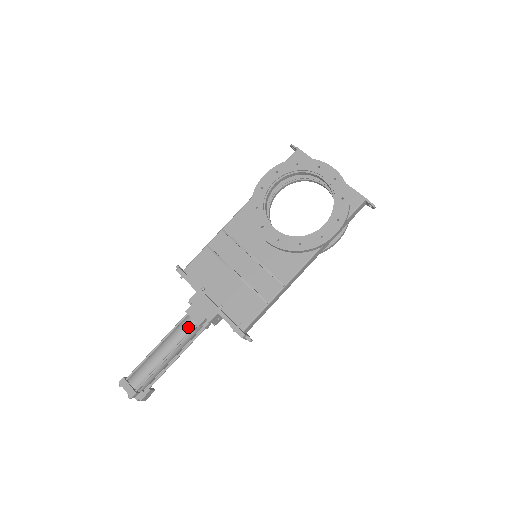
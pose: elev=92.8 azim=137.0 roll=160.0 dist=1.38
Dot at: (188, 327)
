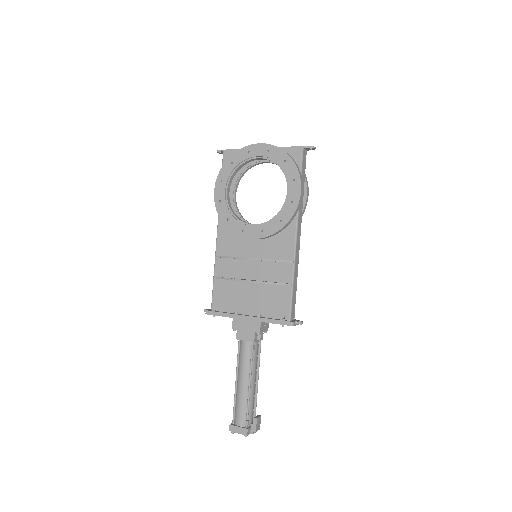
Dot at: (247, 350)
